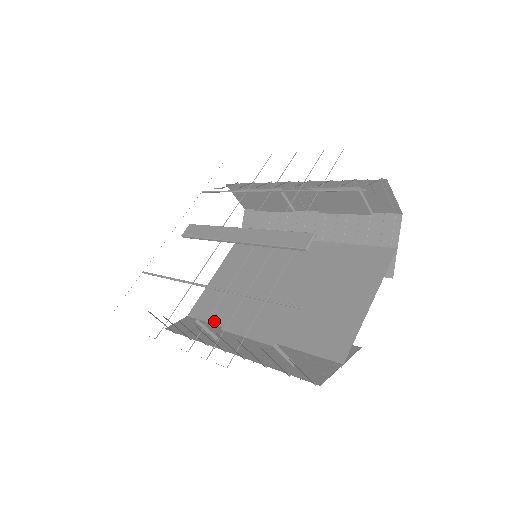
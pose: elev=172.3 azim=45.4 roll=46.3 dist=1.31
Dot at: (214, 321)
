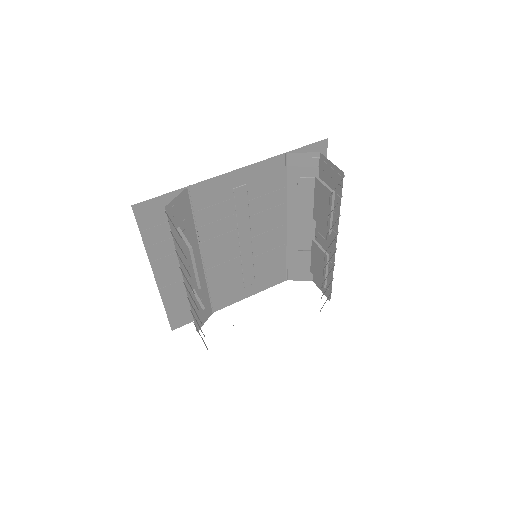
Dot at: occluded
